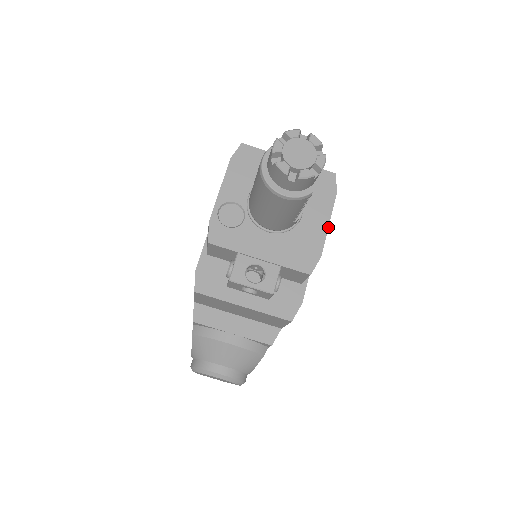
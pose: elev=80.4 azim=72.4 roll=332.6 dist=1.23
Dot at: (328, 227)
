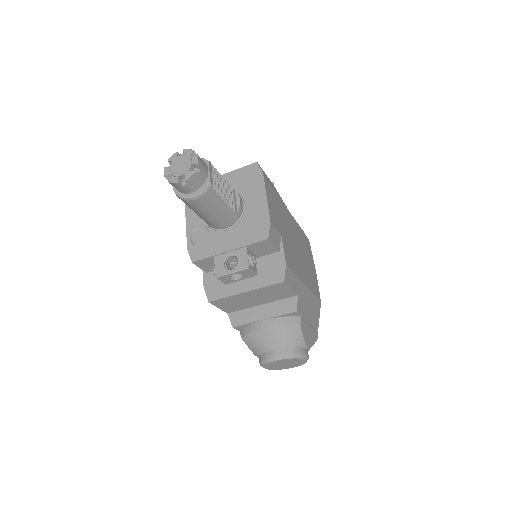
Dot at: (267, 200)
